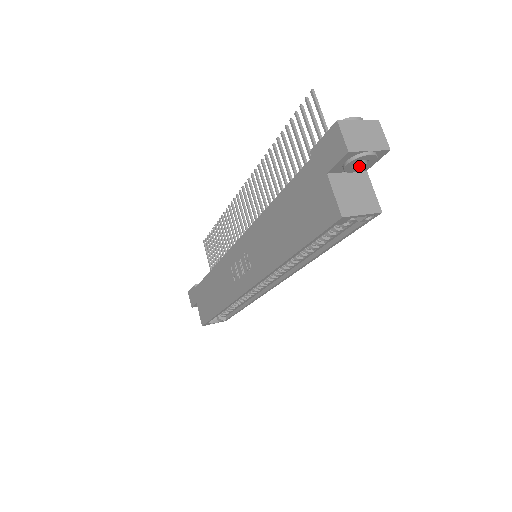
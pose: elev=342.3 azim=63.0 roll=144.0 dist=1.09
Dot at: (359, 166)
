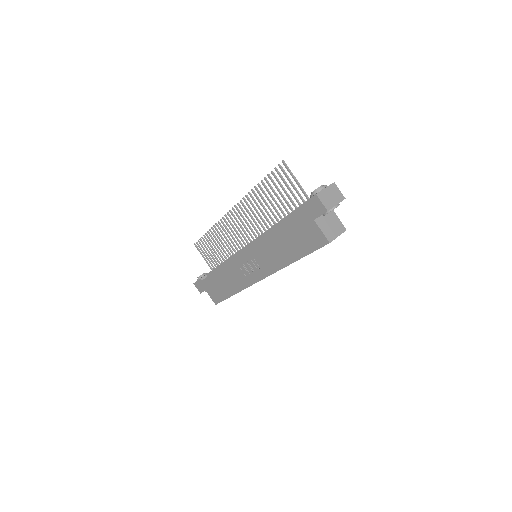
Dot at: occluded
